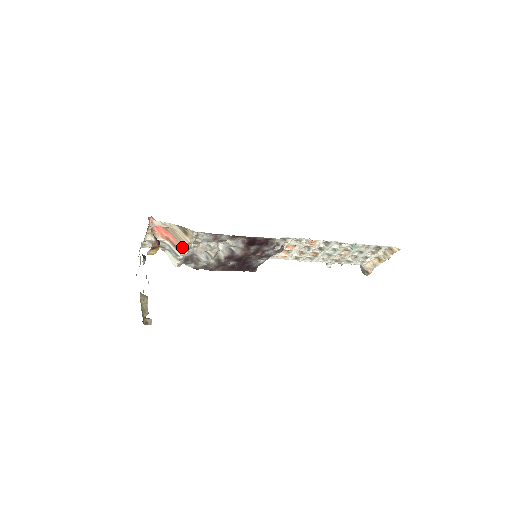
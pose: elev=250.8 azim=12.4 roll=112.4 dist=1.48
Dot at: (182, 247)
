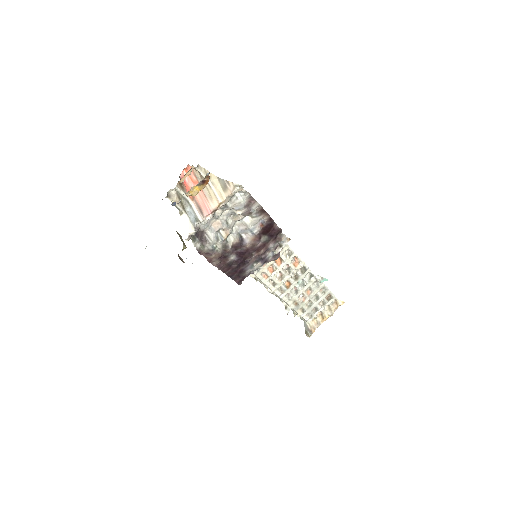
Dot at: (209, 208)
